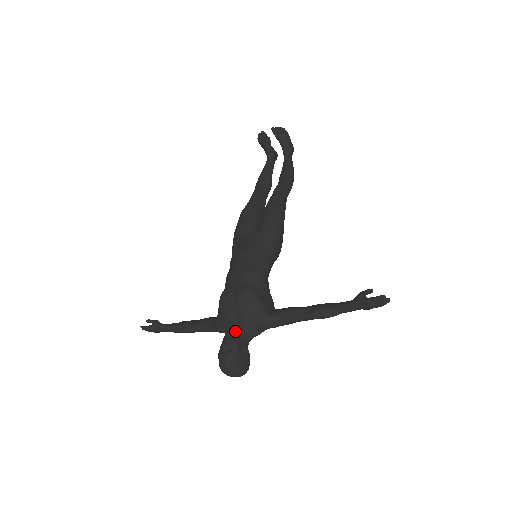
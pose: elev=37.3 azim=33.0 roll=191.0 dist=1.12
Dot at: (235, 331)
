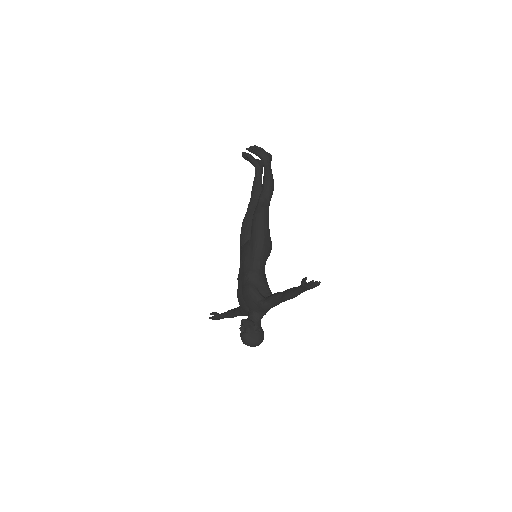
Dot at: (248, 316)
